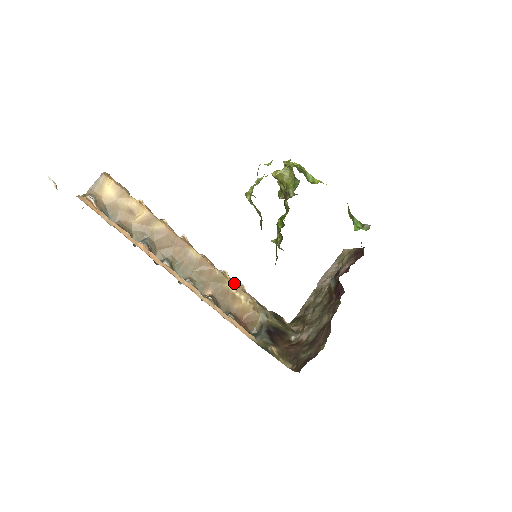
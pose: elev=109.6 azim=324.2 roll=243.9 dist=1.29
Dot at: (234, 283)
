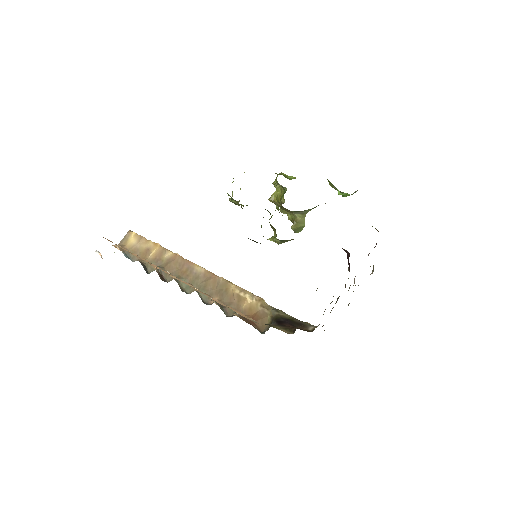
Dot at: occluded
